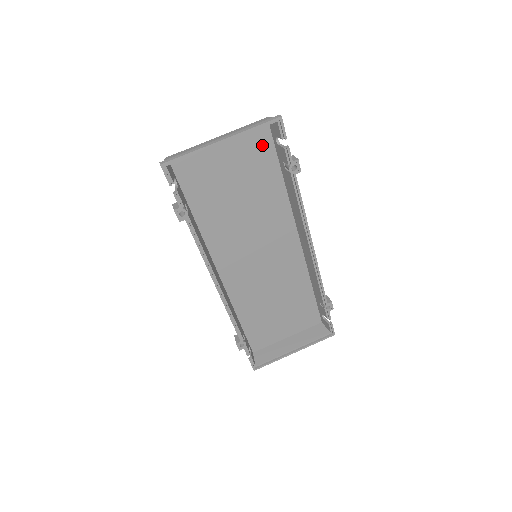
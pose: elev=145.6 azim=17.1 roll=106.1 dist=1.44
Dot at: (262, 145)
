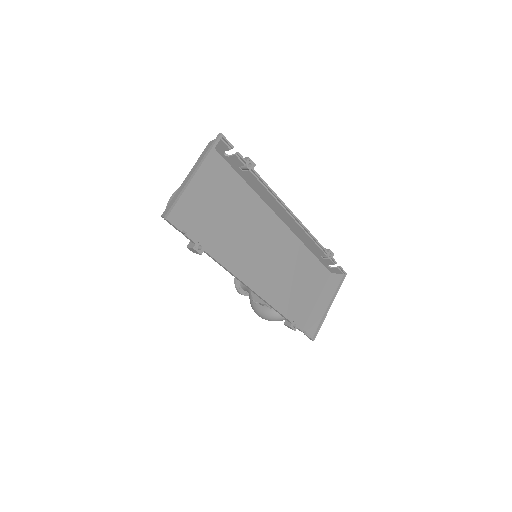
Dot at: (217, 165)
